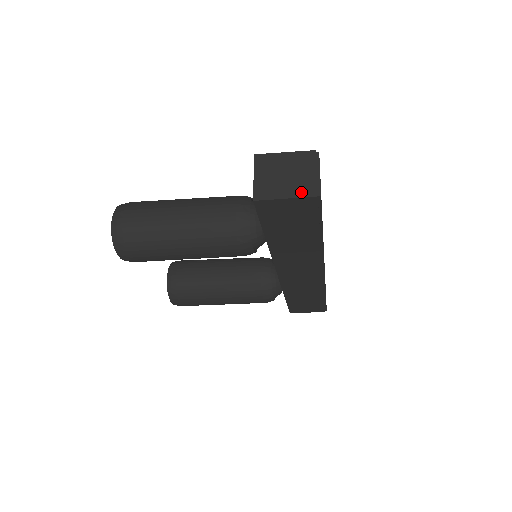
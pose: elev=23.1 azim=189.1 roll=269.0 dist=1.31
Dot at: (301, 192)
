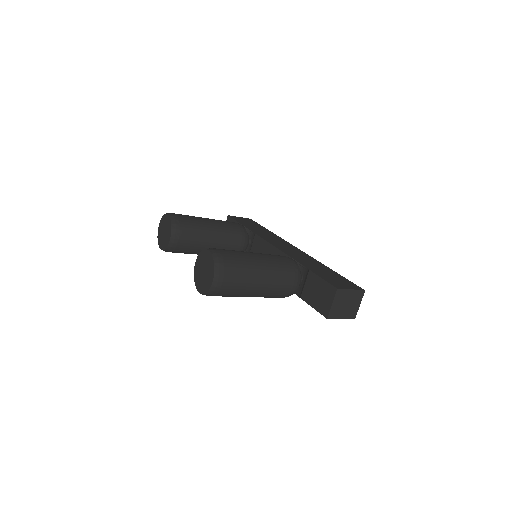
Dot at: (349, 316)
